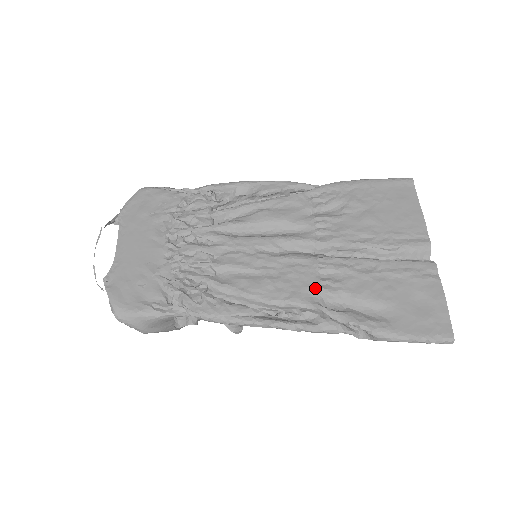
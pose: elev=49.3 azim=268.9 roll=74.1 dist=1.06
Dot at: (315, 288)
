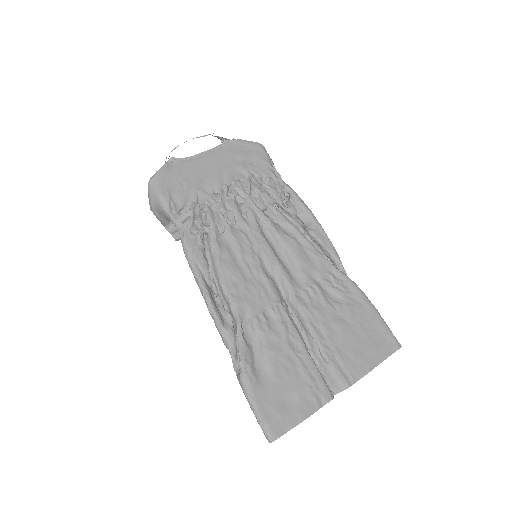
Dot at: (253, 312)
